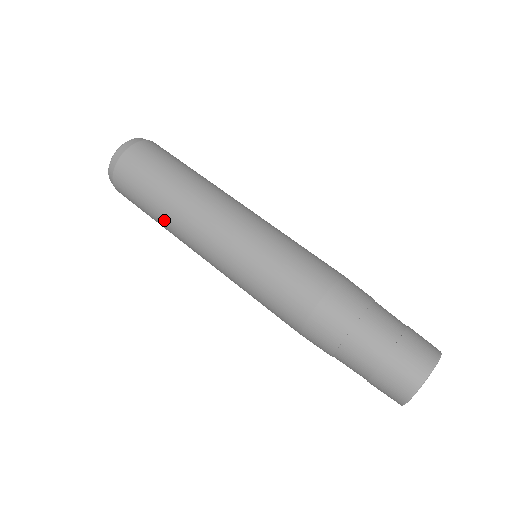
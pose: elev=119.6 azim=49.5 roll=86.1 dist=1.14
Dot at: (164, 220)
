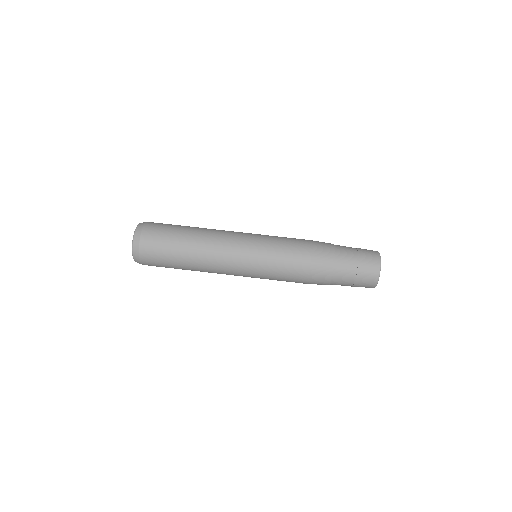
Dot at: occluded
